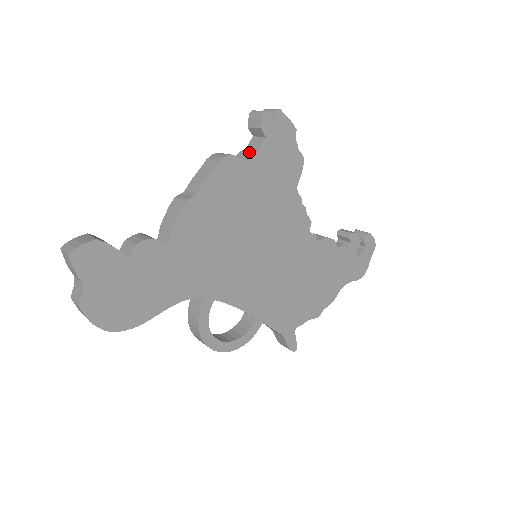
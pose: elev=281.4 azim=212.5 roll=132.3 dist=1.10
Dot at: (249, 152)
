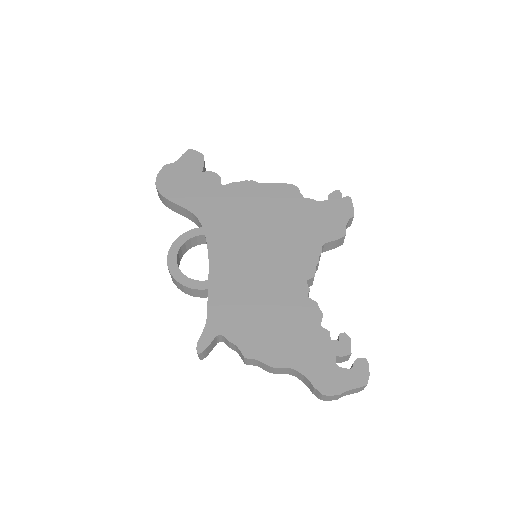
Dot at: occluded
